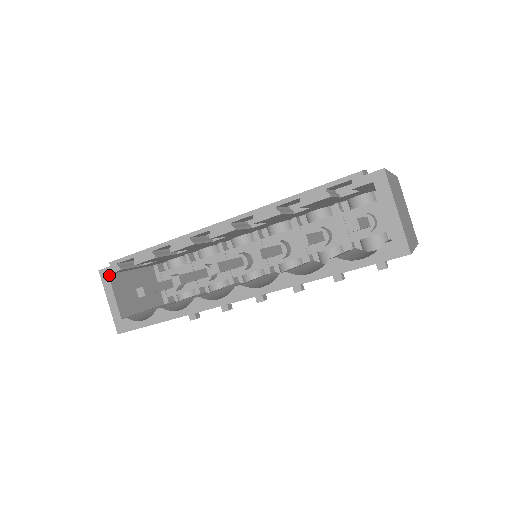
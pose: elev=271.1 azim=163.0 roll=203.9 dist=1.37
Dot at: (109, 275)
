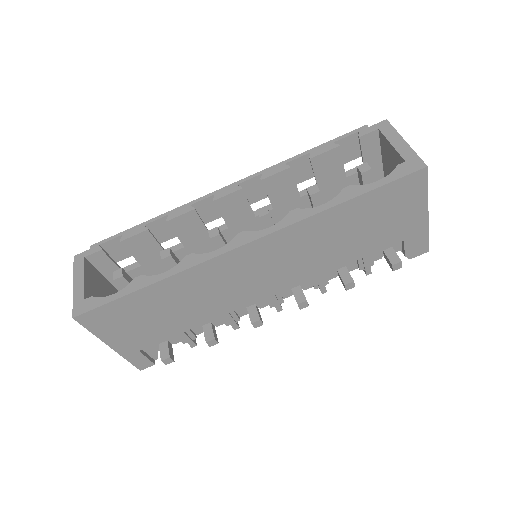
Dot at: (85, 259)
